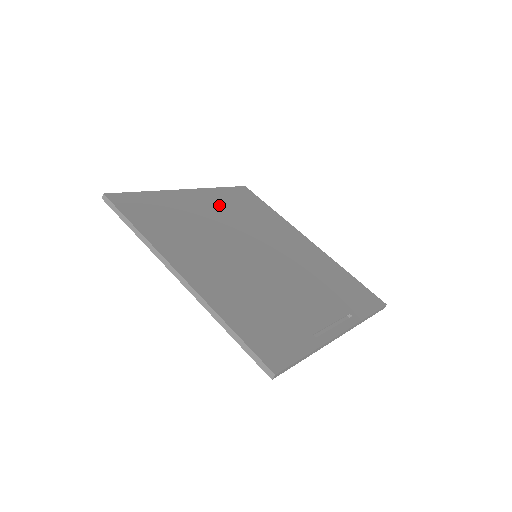
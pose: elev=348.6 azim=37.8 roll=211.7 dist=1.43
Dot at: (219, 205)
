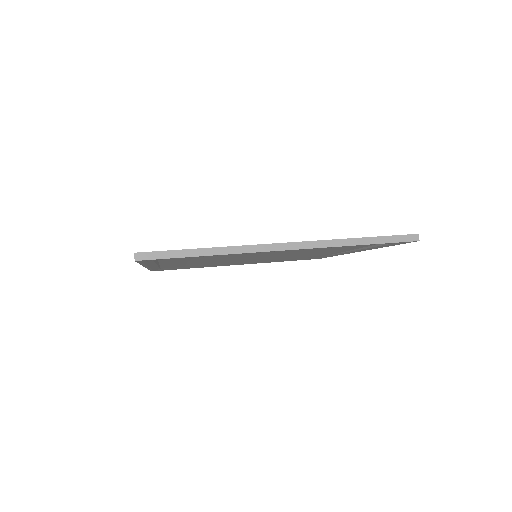
Dot at: occluded
